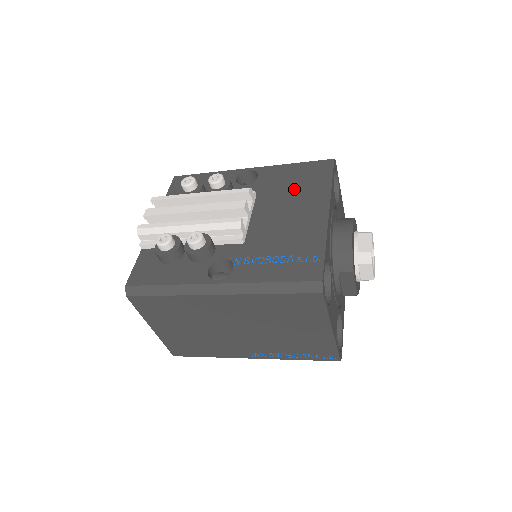
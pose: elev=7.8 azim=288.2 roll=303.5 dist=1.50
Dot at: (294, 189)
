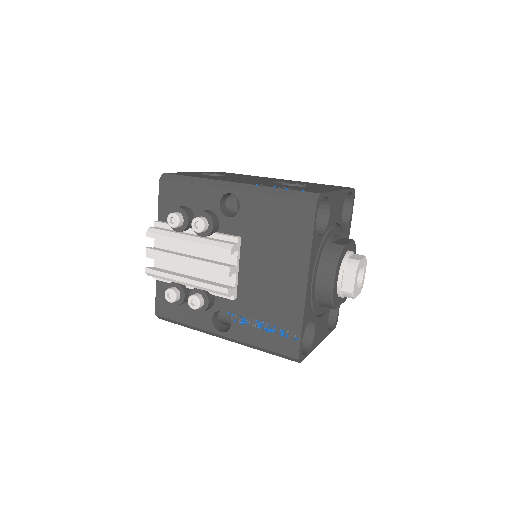
Dot at: (276, 240)
